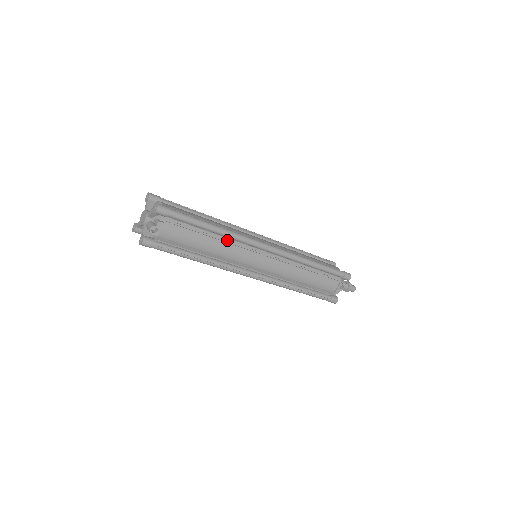
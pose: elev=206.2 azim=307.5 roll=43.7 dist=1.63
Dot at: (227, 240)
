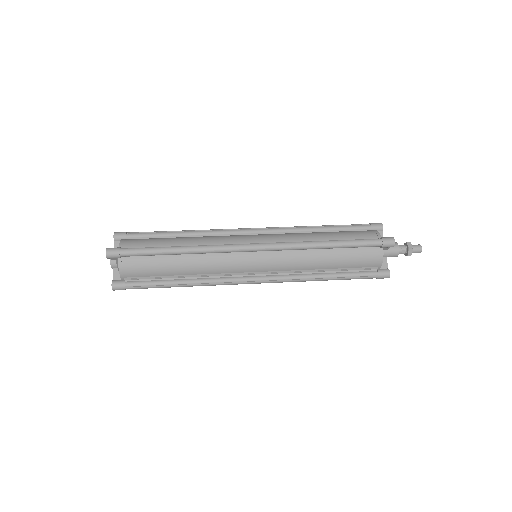
Dot at: occluded
